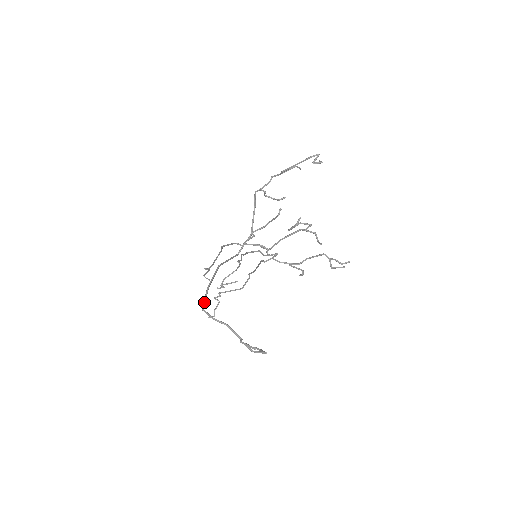
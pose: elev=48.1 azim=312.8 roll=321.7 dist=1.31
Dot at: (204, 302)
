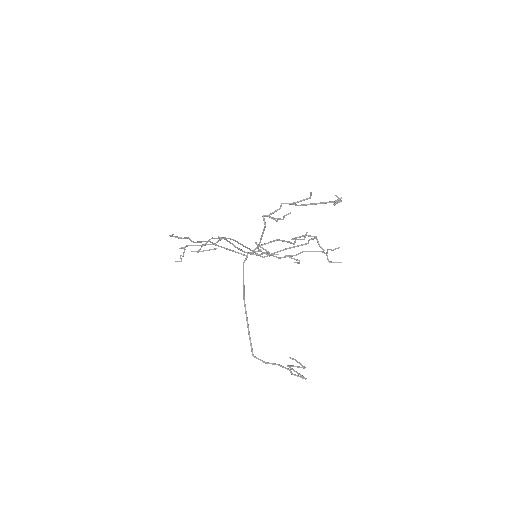
Dot at: (252, 349)
